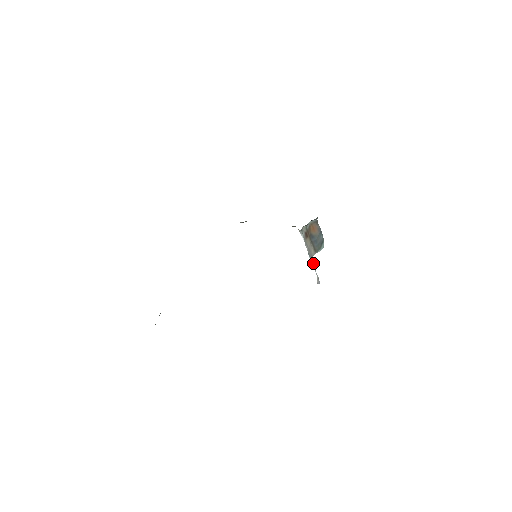
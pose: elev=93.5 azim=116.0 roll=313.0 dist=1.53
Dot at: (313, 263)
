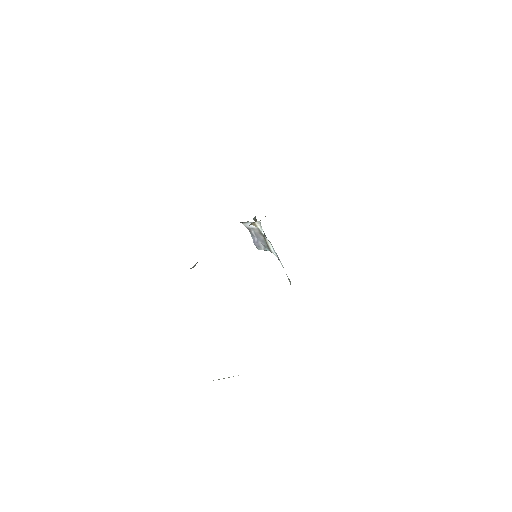
Dot at: (279, 259)
